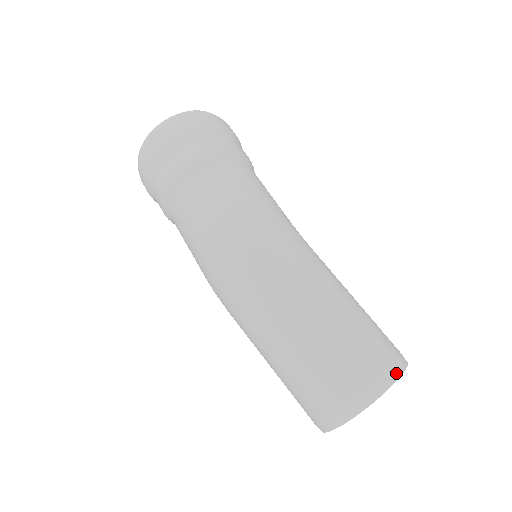
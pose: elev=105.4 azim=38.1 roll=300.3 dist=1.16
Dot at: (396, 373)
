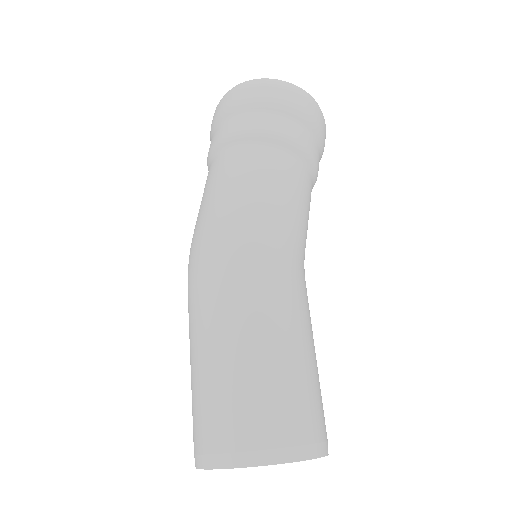
Dot at: (259, 459)
